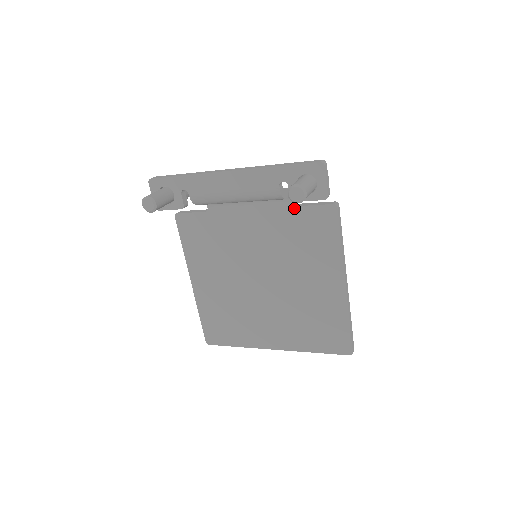
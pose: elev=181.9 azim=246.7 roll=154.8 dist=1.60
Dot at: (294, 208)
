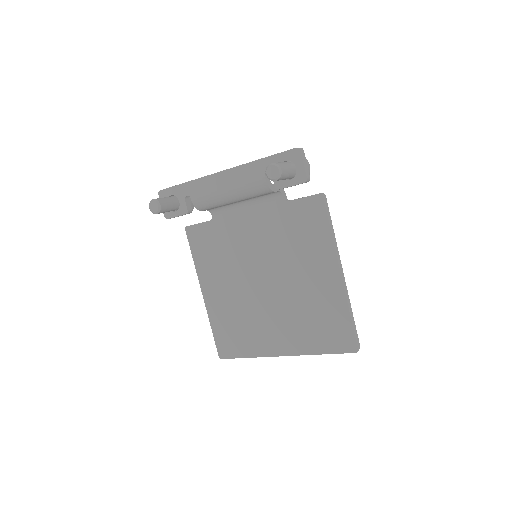
Dot at: (285, 203)
